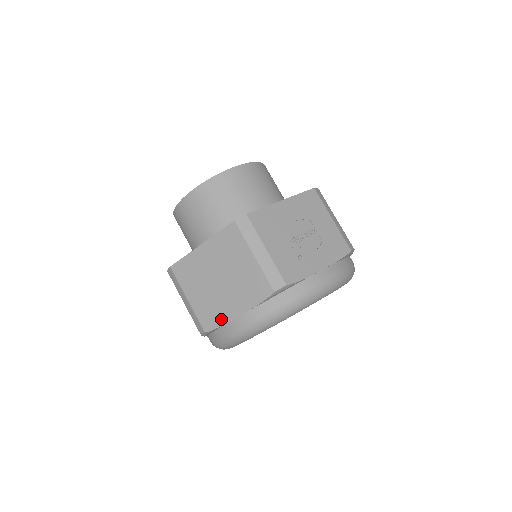
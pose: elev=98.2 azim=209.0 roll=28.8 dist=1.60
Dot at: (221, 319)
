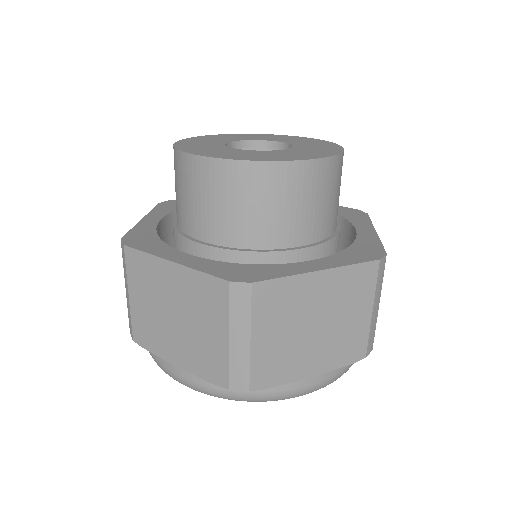
Dot at: (285, 377)
